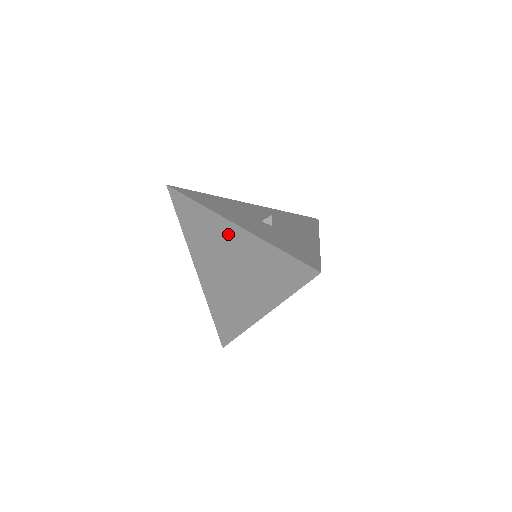
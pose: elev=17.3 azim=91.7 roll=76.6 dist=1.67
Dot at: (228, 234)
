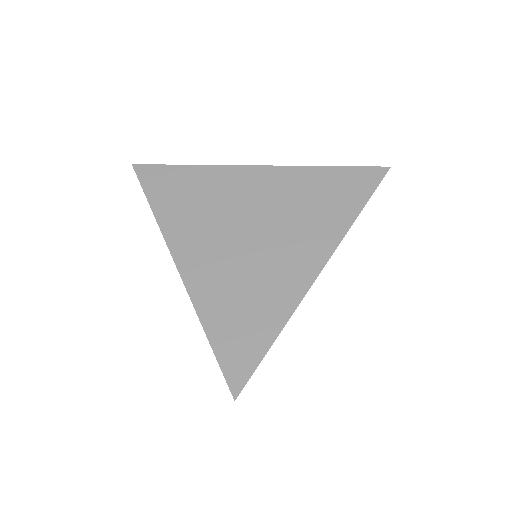
Dot at: (245, 182)
